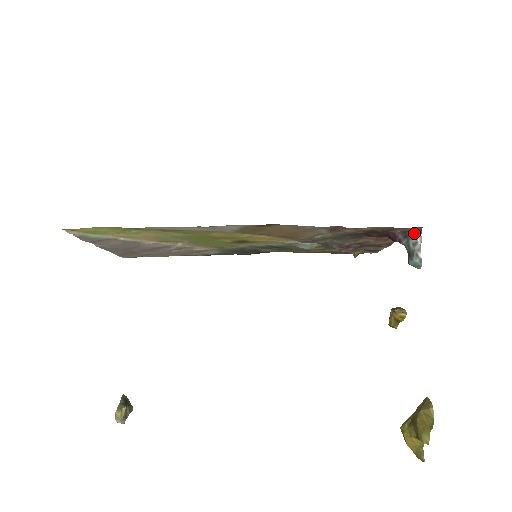
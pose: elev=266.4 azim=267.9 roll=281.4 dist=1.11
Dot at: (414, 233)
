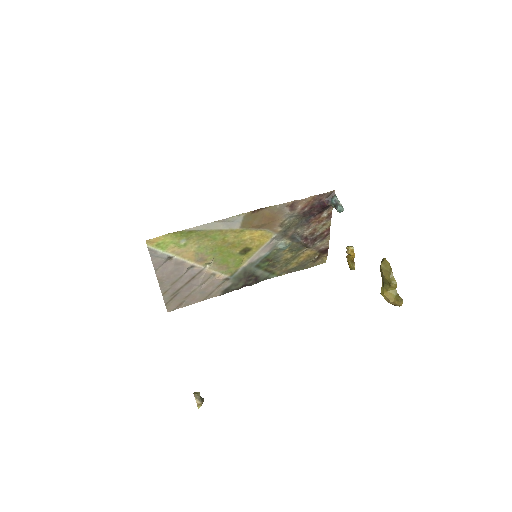
Dot at: (332, 196)
